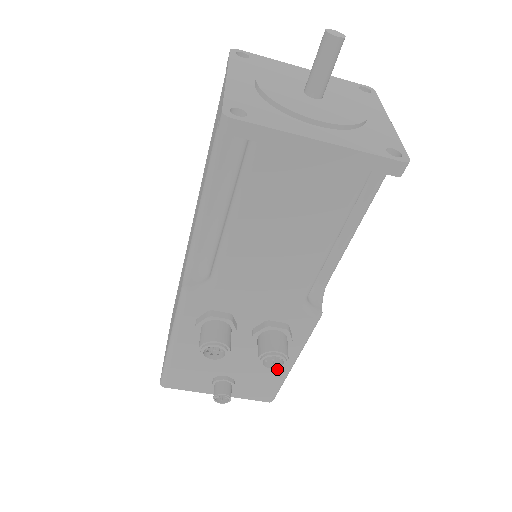
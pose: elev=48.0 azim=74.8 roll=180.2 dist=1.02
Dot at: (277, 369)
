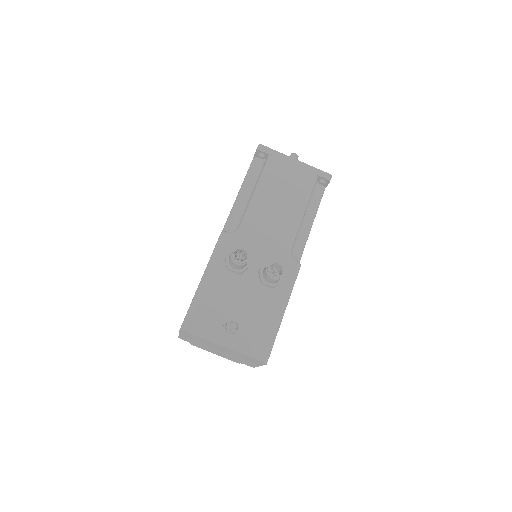
Dot at: (278, 277)
